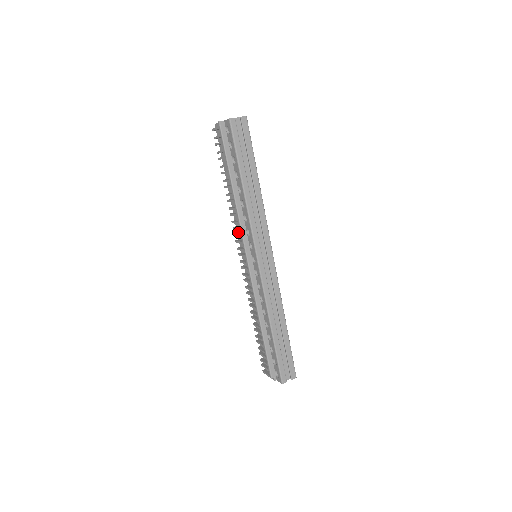
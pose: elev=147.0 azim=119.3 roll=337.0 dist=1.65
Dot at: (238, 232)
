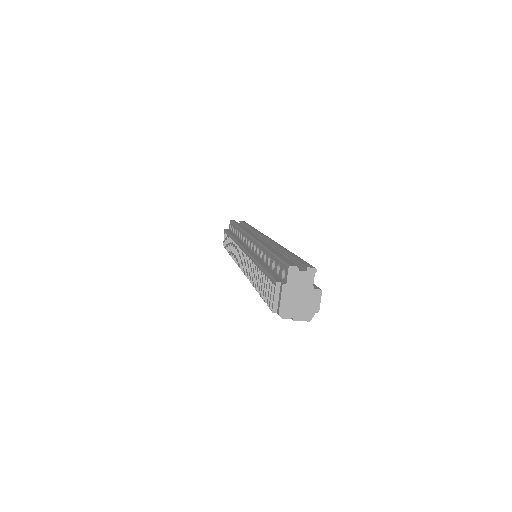
Dot at: occluded
